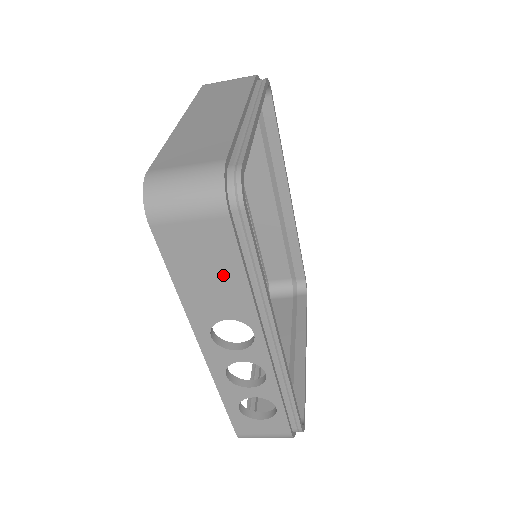
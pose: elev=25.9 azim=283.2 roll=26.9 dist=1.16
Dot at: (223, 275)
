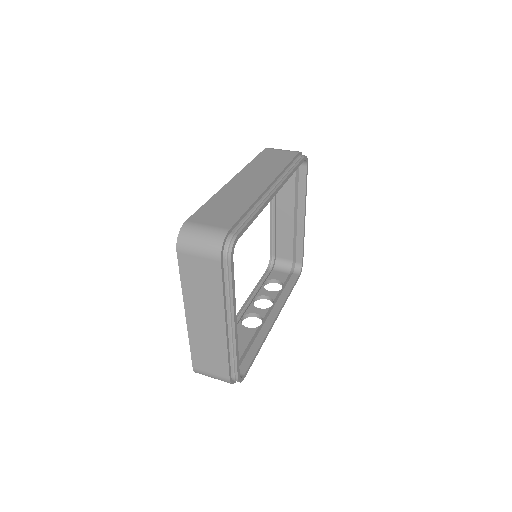
Dot at: occluded
